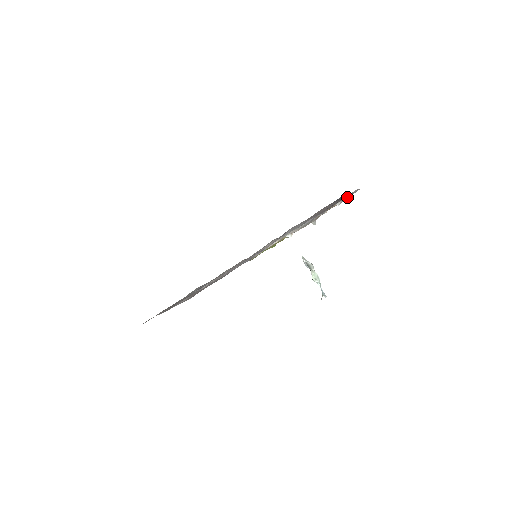
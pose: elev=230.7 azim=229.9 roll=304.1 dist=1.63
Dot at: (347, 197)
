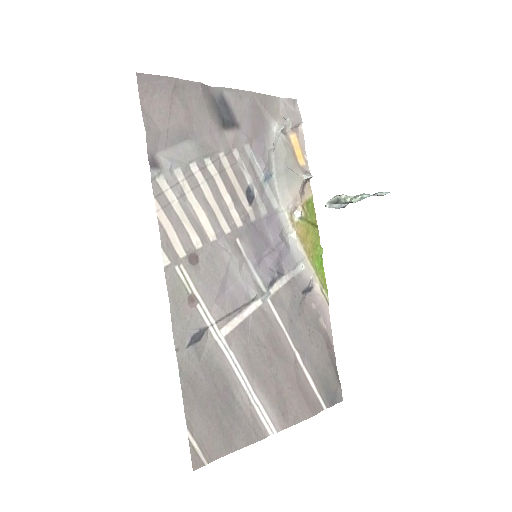
Dot at: (288, 117)
